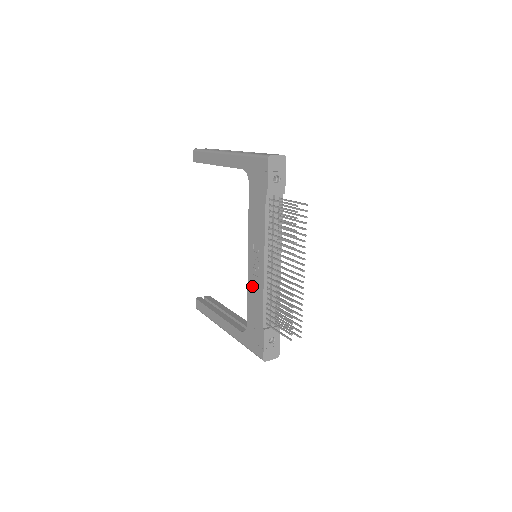
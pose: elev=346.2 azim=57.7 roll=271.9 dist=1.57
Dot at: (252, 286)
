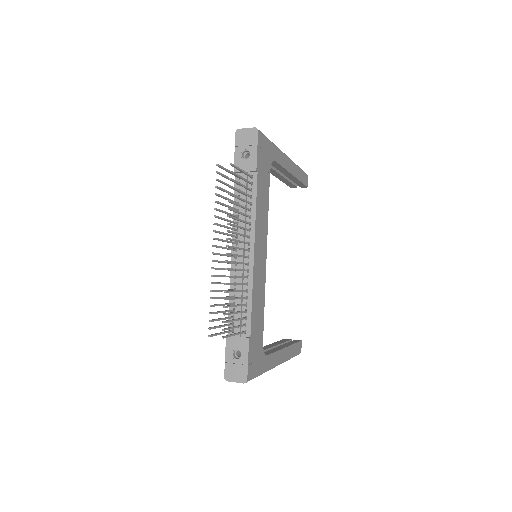
Dot at: occluded
